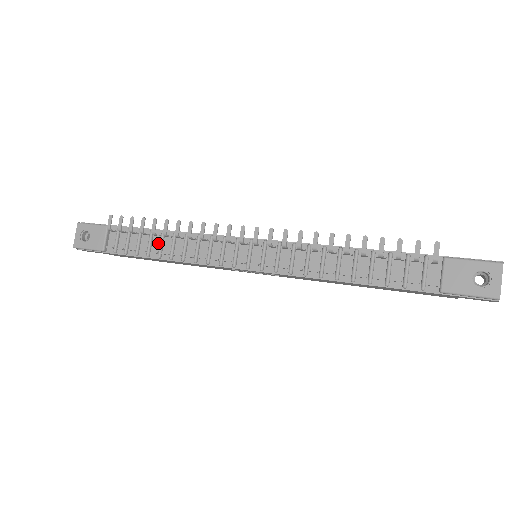
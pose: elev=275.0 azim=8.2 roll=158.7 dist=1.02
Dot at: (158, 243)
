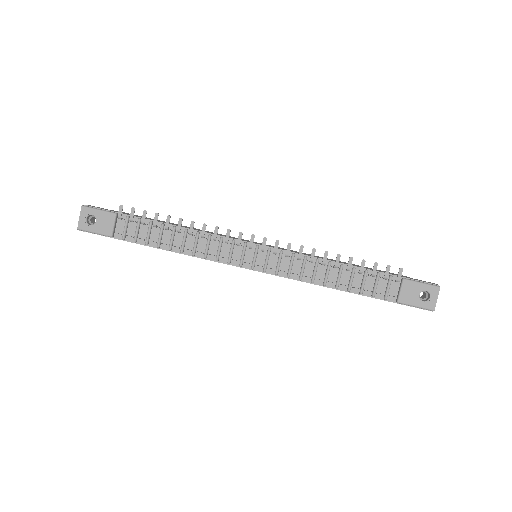
Dot at: (169, 236)
